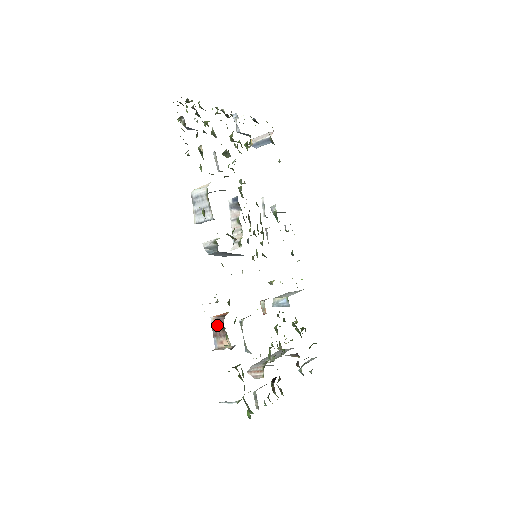
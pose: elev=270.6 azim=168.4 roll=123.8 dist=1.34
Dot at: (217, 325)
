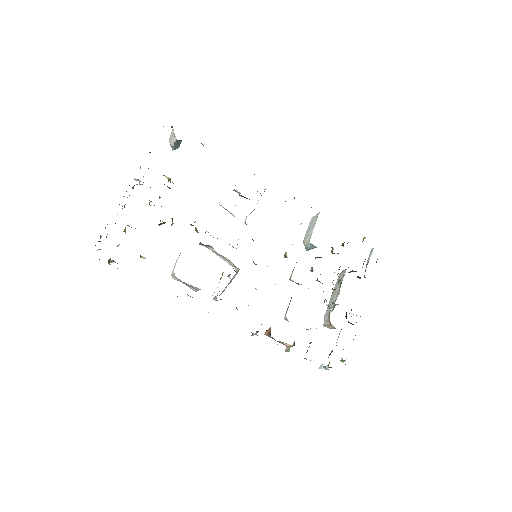
Dot at: occluded
